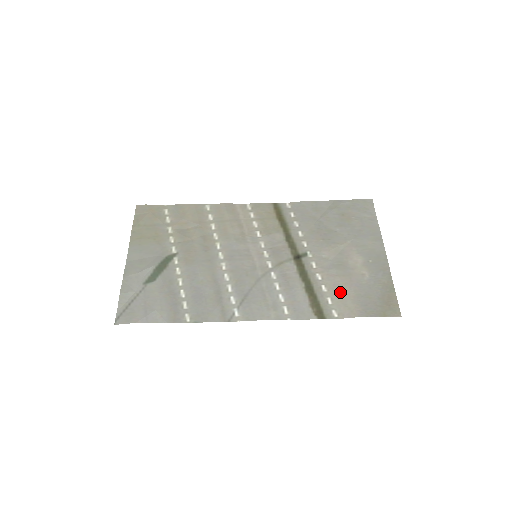
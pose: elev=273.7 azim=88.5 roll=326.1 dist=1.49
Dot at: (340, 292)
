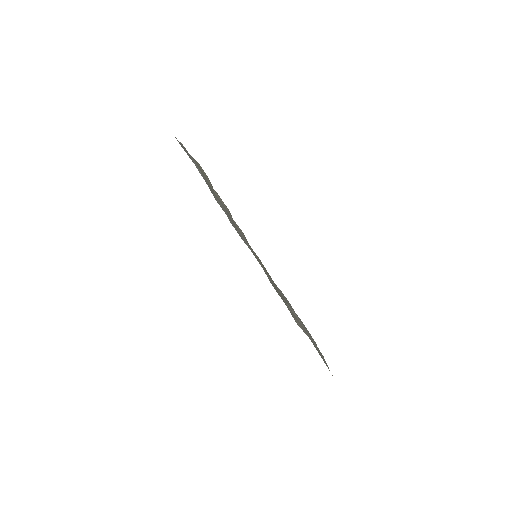
Dot at: occluded
